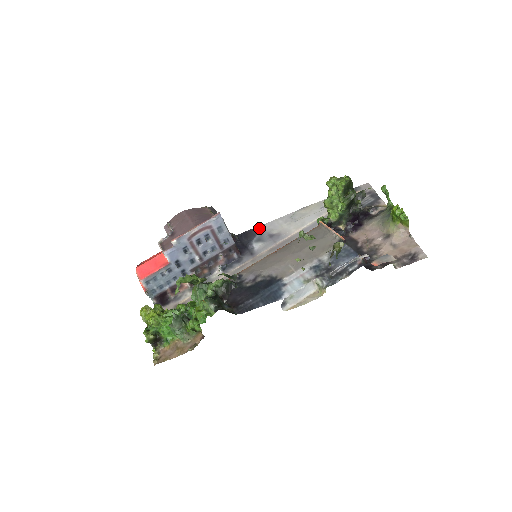
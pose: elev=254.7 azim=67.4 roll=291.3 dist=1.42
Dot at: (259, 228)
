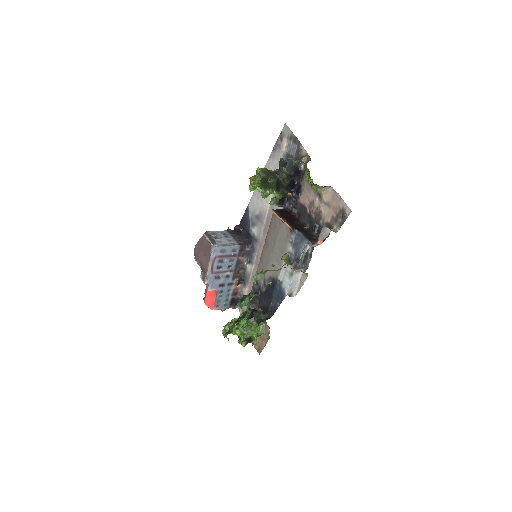
Dot at: (247, 212)
